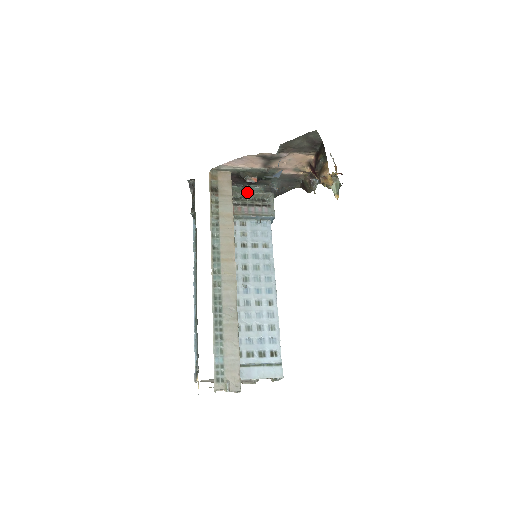
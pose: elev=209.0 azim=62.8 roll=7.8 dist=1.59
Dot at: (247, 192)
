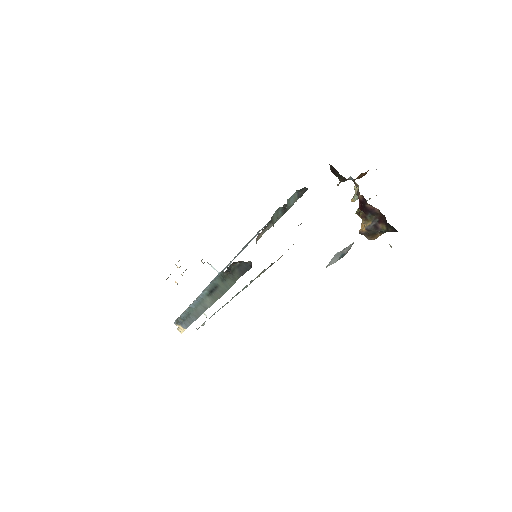
Dot at: occluded
